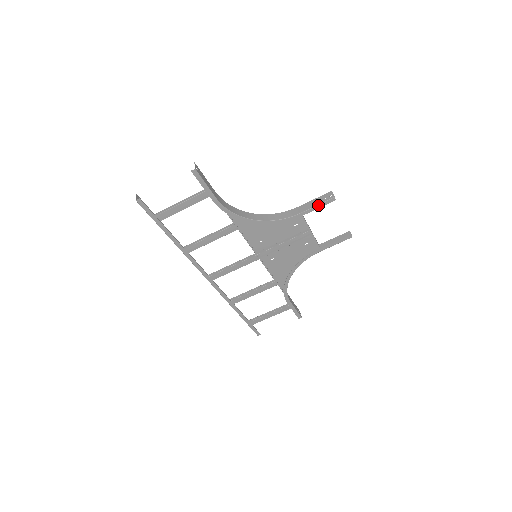
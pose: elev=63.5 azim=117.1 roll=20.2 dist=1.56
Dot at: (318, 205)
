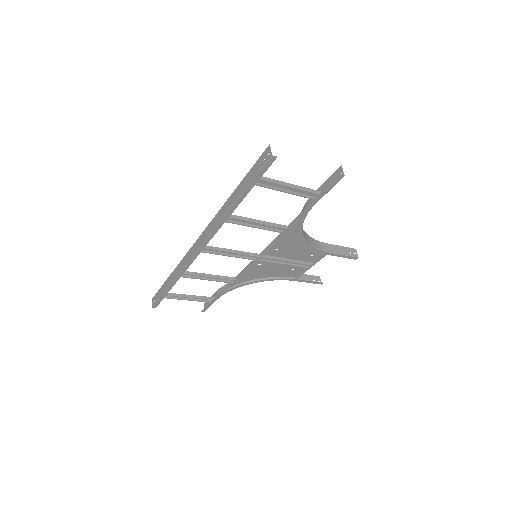
Dot at: (345, 255)
